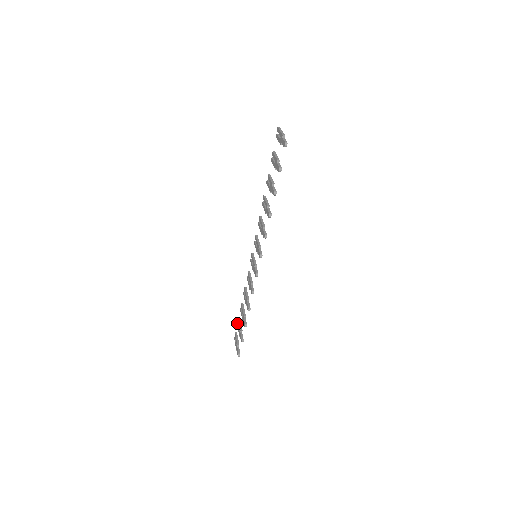
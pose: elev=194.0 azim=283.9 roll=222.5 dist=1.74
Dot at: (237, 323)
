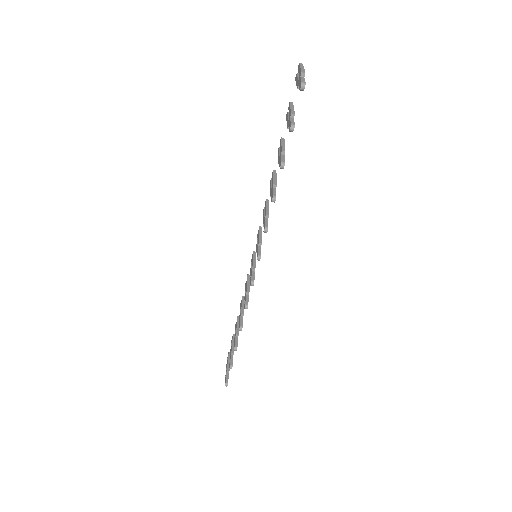
Dot at: (231, 340)
